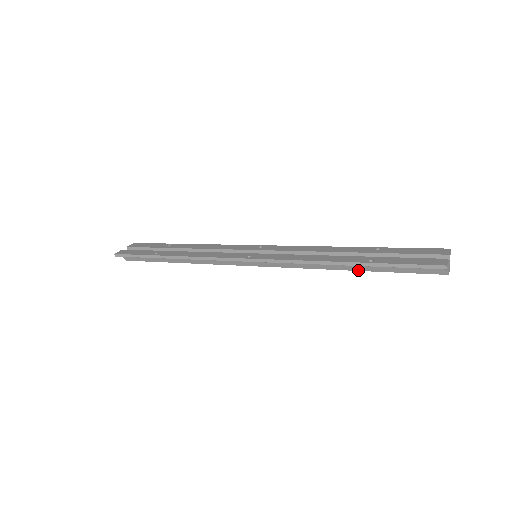
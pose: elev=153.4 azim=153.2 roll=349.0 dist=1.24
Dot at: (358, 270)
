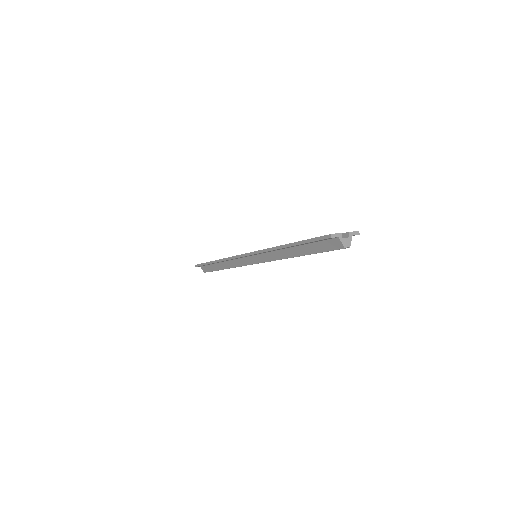
Dot at: (300, 255)
